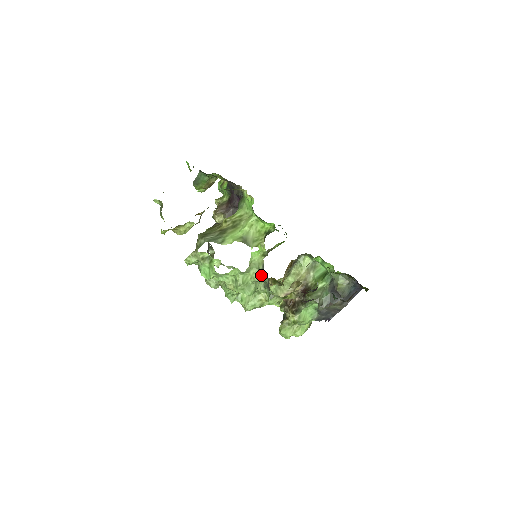
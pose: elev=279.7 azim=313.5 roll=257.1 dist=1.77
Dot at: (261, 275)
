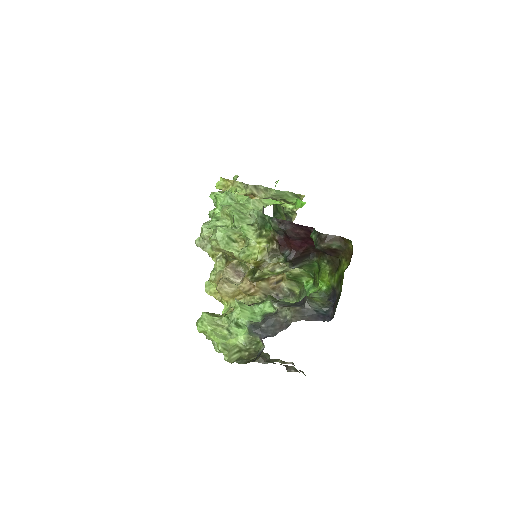
Dot at: (260, 211)
